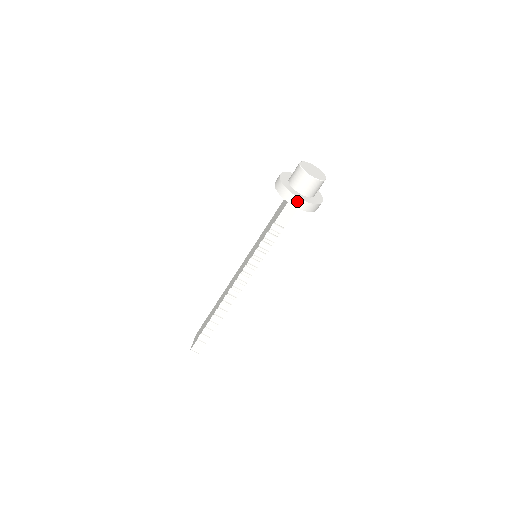
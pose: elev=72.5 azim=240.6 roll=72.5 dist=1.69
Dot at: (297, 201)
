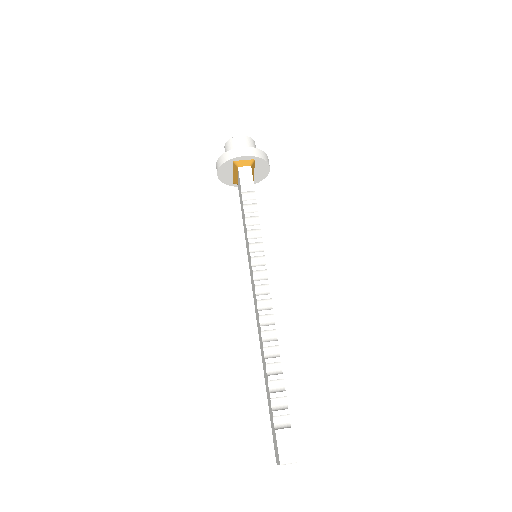
Dot at: (242, 151)
